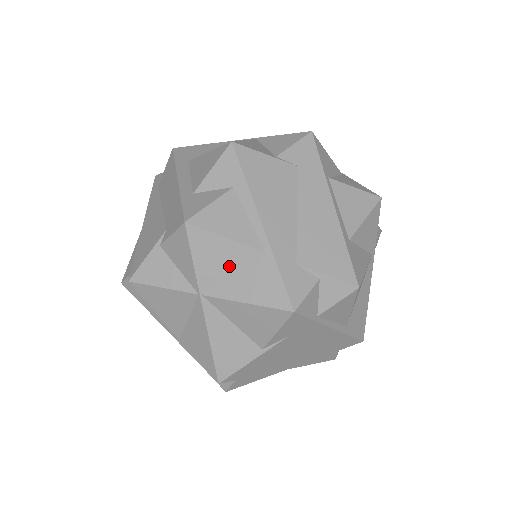
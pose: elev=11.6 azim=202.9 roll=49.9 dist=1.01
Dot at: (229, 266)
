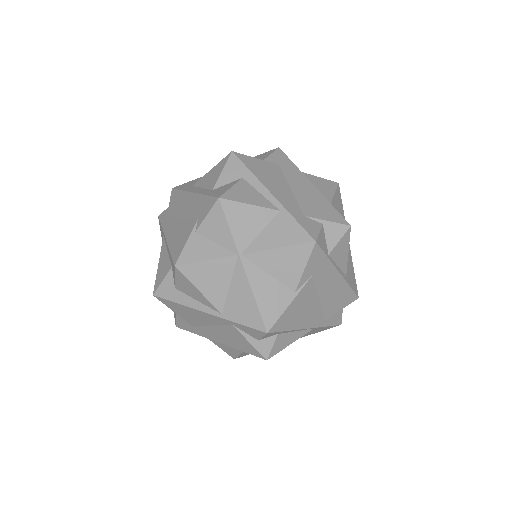
Dot at: (257, 226)
